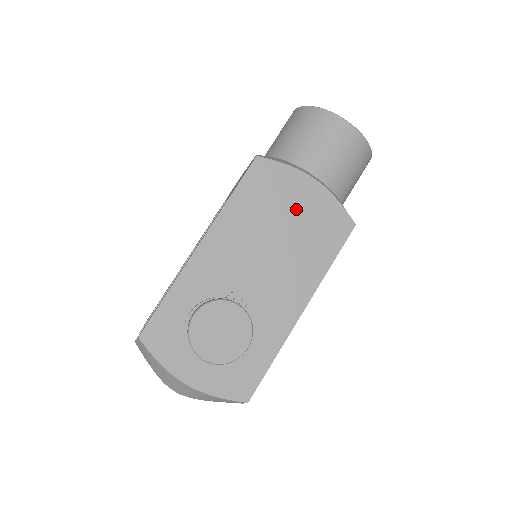
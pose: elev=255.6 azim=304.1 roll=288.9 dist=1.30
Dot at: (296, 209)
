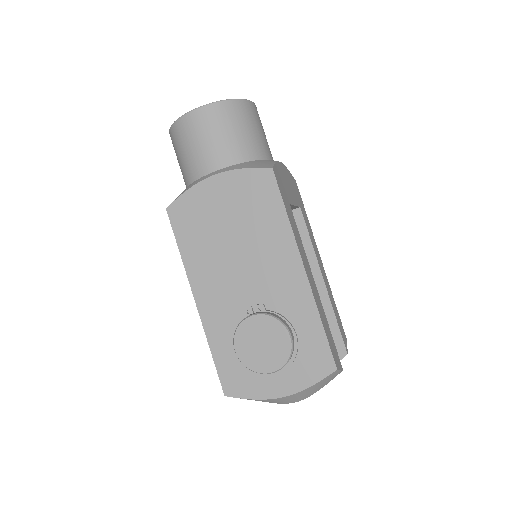
Dot at: (224, 209)
